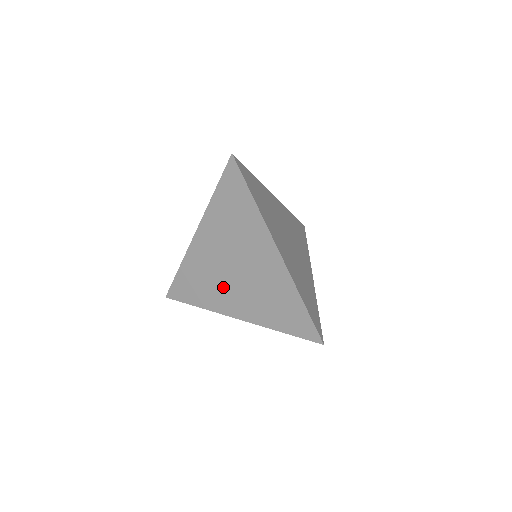
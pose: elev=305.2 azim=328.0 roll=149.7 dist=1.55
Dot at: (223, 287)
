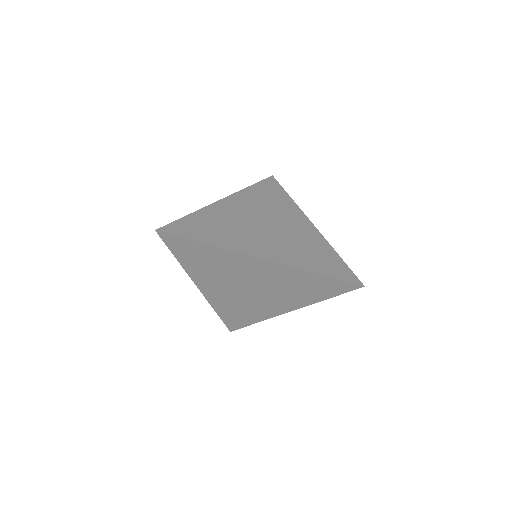
Dot at: (249, 234)
